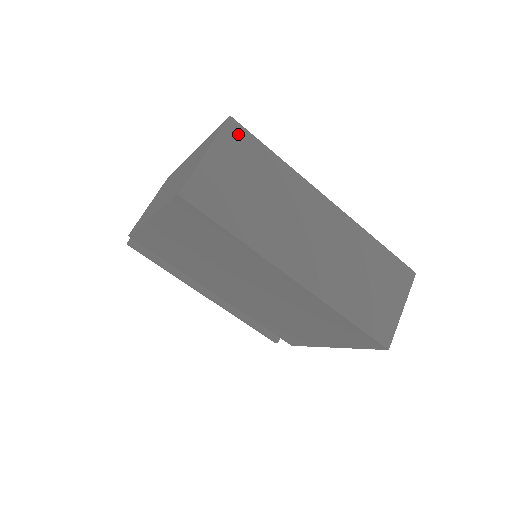
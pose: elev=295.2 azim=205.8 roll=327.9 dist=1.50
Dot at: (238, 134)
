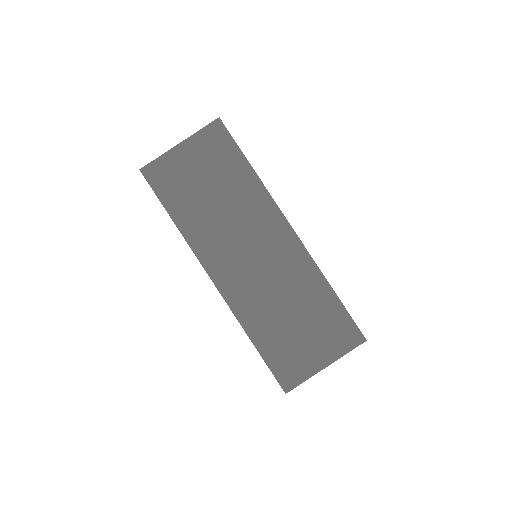
Dot at: (219, 135)
